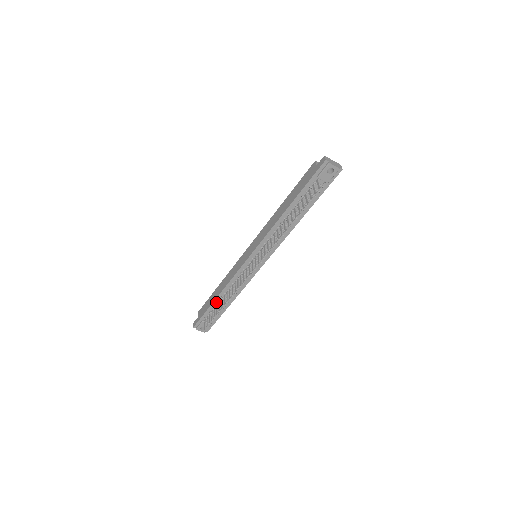
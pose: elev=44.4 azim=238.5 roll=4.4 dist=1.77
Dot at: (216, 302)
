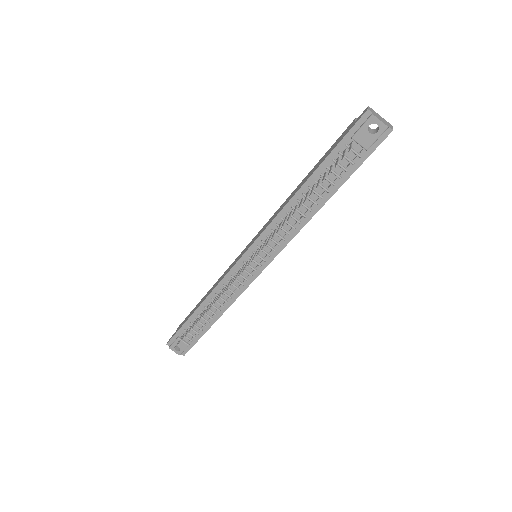
Dot at: (197, 314)
